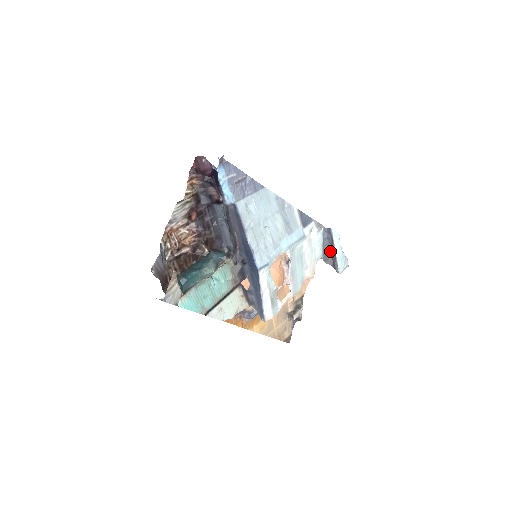
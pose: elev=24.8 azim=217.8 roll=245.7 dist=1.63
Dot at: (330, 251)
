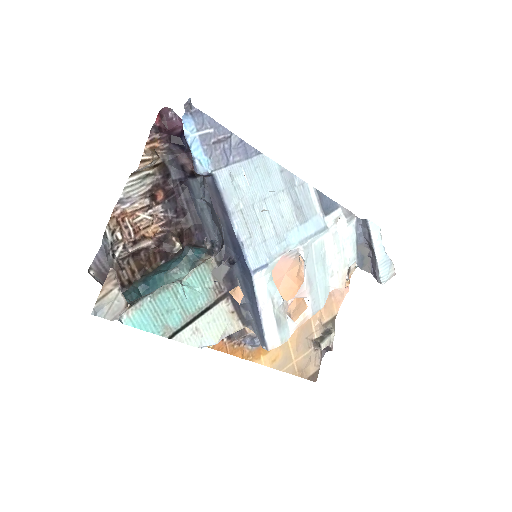
Dot at: (368, 252)
